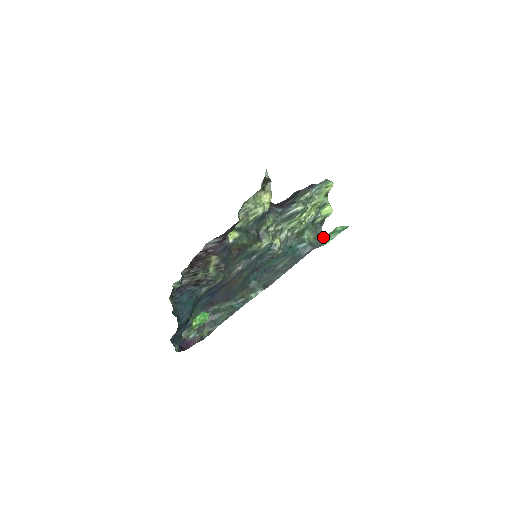
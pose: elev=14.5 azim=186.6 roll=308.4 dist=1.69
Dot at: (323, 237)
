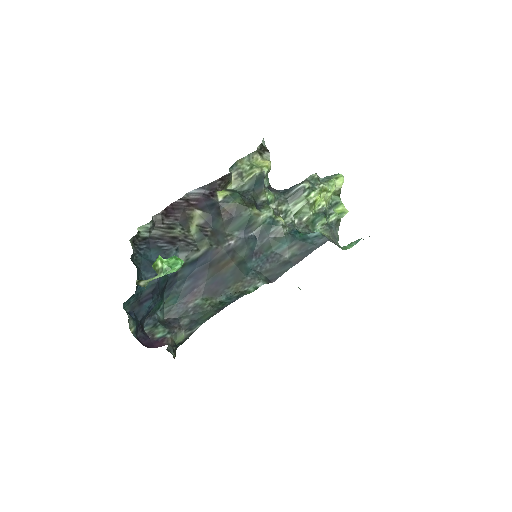
Dot at: occluded
